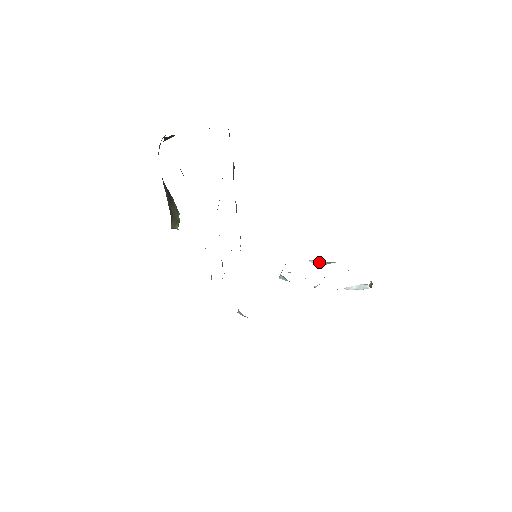
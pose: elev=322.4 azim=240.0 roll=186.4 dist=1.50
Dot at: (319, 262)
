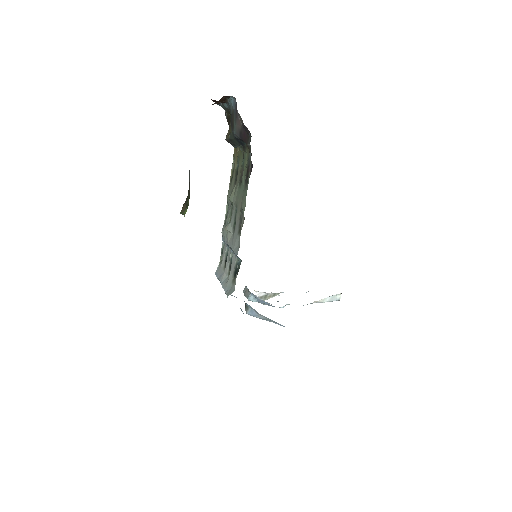
Dot at: (265, 295)
